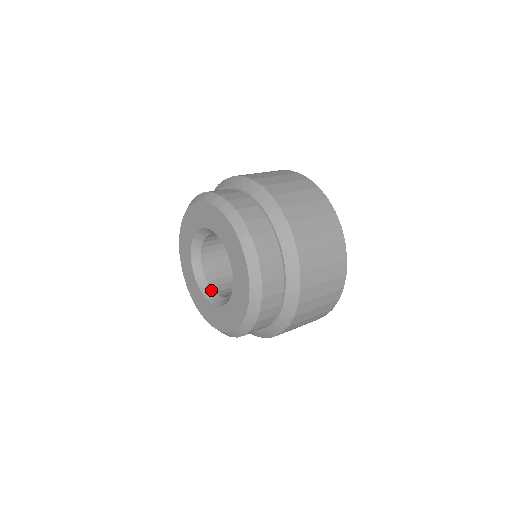
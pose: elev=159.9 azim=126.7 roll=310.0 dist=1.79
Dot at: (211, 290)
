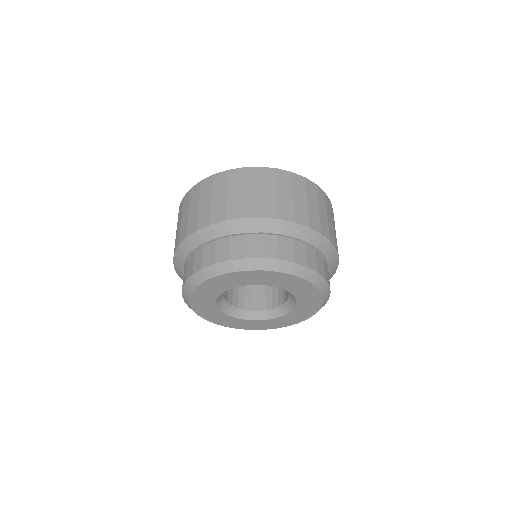
Dot at: (275, 309)
